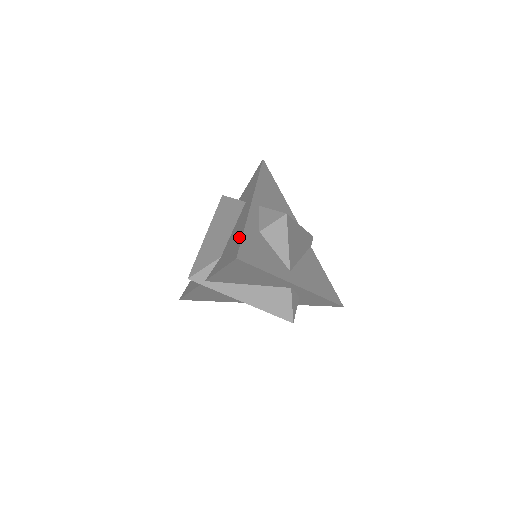
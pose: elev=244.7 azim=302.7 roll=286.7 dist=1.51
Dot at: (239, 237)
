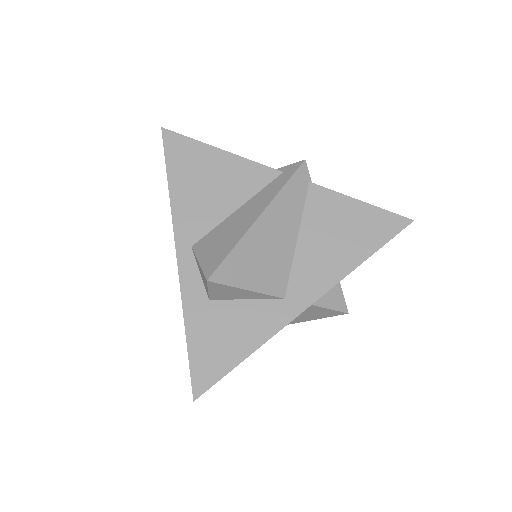
Dot at: occluded
